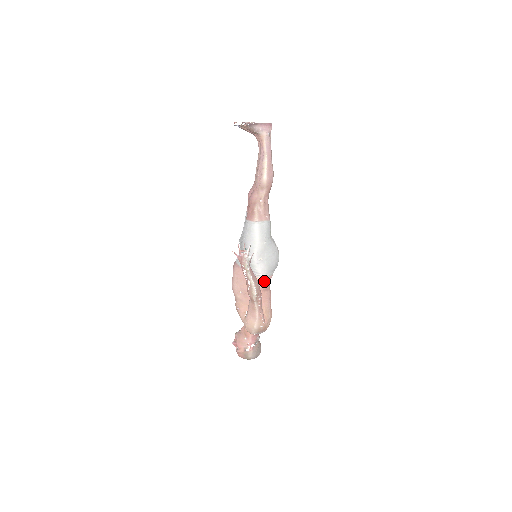
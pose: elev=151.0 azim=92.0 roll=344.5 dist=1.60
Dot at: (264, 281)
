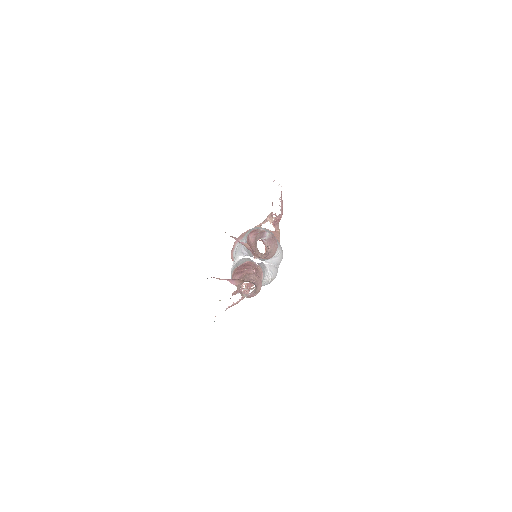
Dot at: occluded
